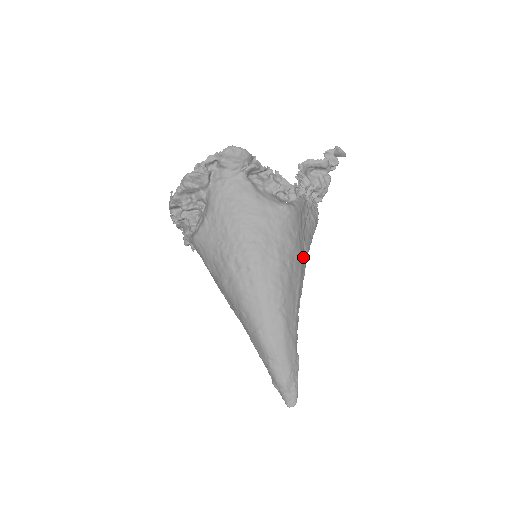
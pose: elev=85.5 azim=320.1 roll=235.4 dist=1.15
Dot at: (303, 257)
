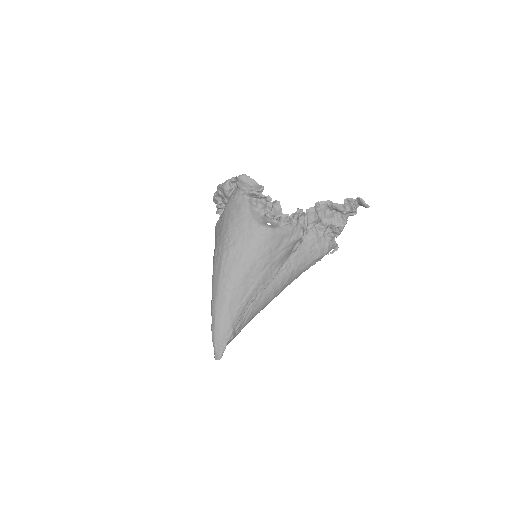
Dot at: (273, 268)
